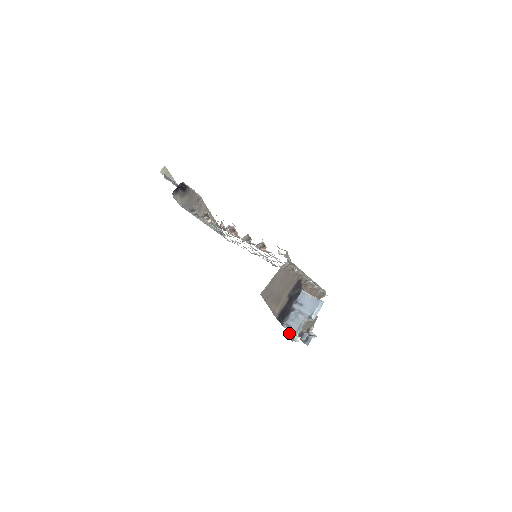
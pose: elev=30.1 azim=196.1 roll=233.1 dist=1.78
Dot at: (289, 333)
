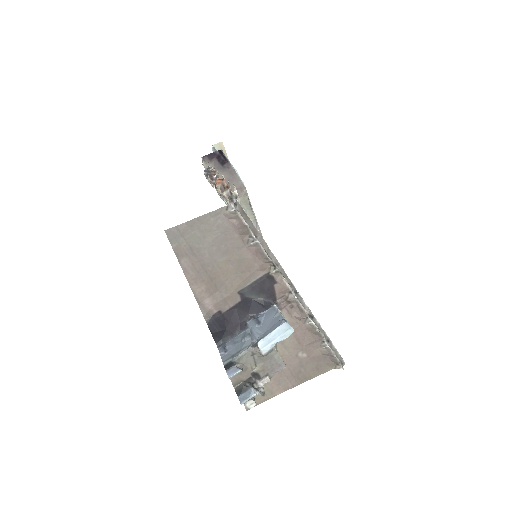
Dot at: occluded
